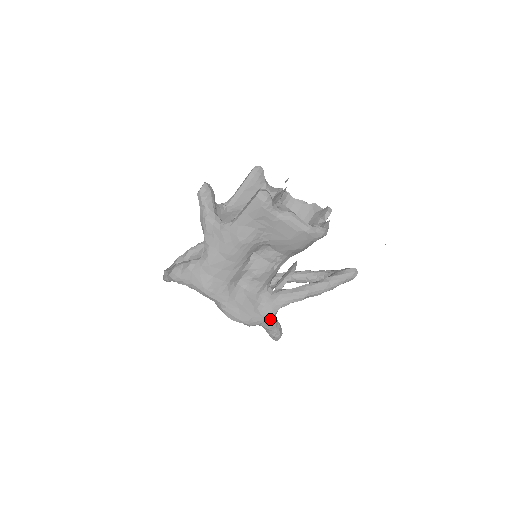
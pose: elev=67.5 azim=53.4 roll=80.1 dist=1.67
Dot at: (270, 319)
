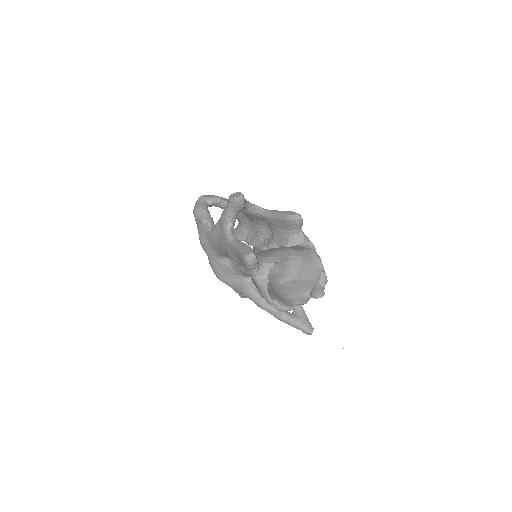
Dot at: (236, 290)
